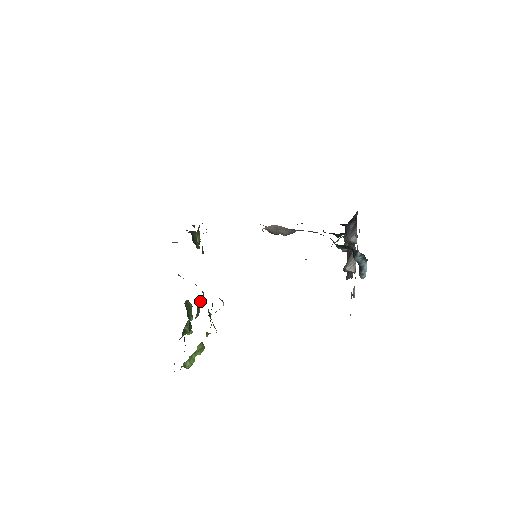
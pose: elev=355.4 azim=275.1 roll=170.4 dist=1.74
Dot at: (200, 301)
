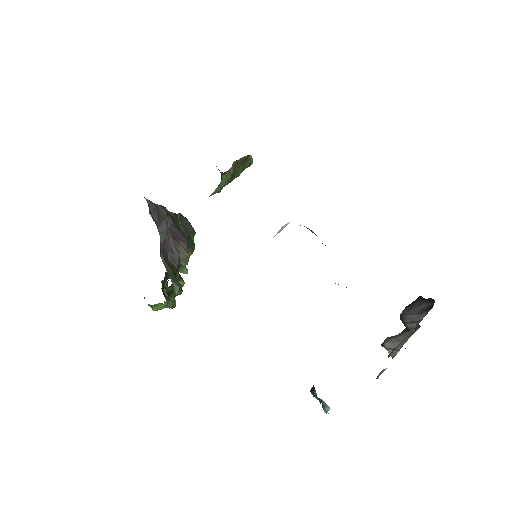
Dot at: (188, 257)
